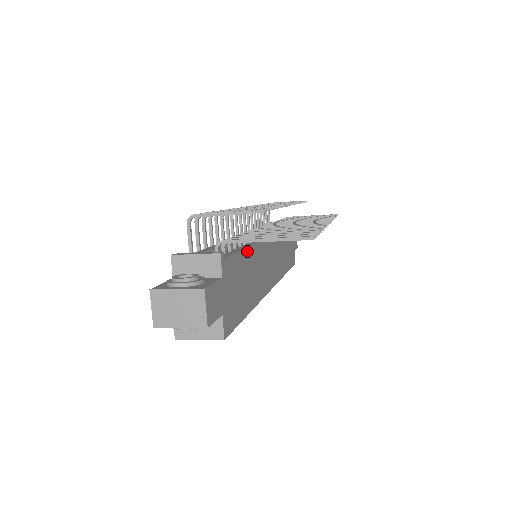
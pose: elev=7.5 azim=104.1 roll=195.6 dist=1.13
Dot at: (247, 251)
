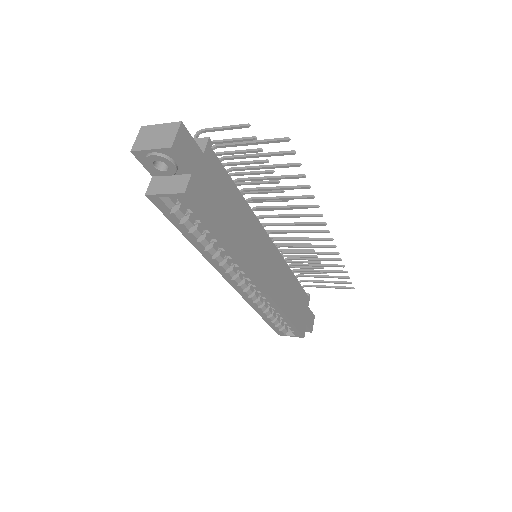
Dot at: (240, 196)
